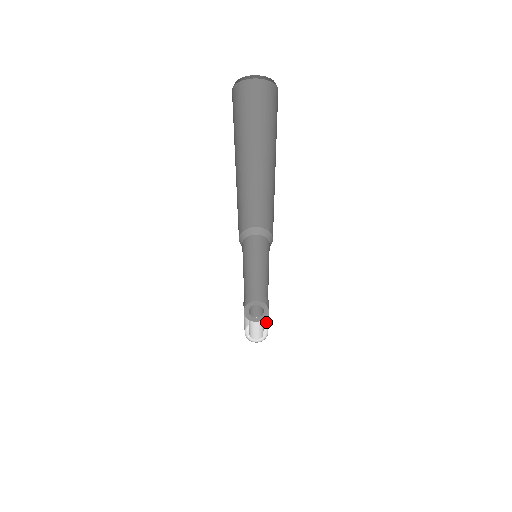
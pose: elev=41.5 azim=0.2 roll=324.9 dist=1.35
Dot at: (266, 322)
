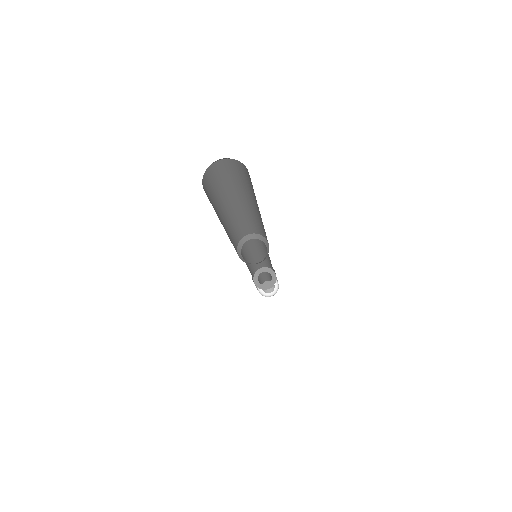
Dot at: occluded
